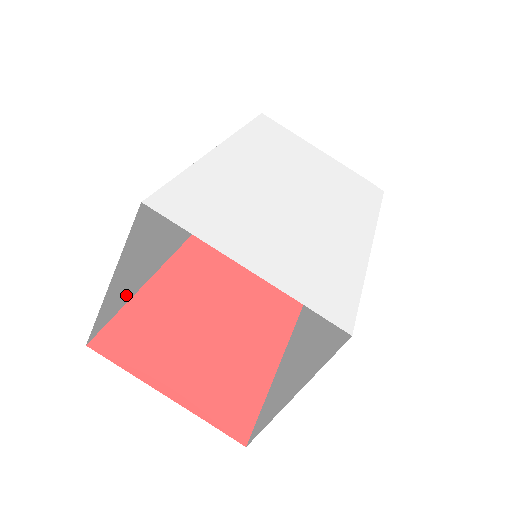
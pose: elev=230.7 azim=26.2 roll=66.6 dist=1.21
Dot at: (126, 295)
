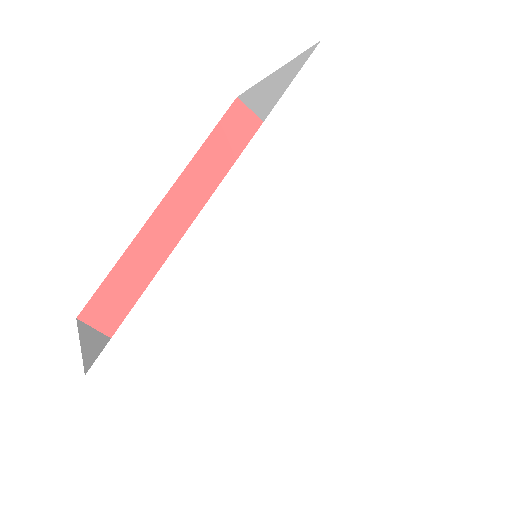
Dot at: occluded
